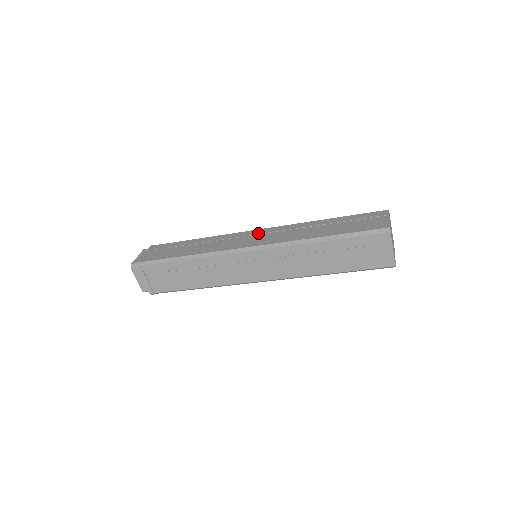
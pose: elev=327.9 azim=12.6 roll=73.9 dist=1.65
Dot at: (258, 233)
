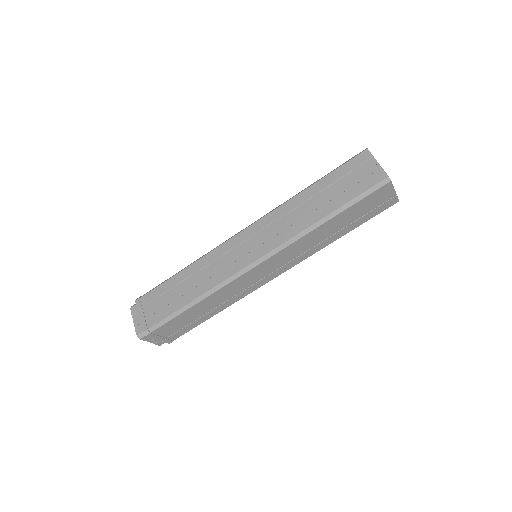
Dot at: occluded
